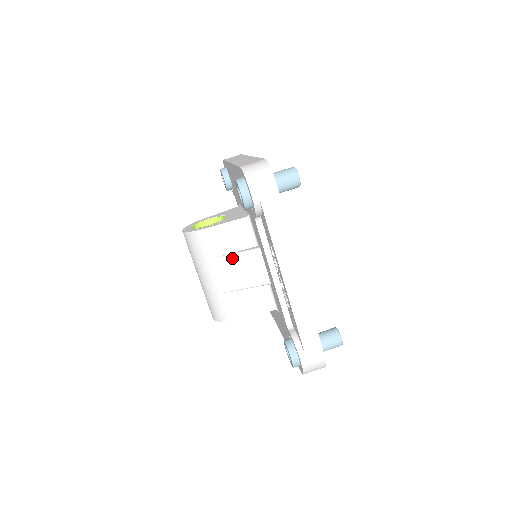
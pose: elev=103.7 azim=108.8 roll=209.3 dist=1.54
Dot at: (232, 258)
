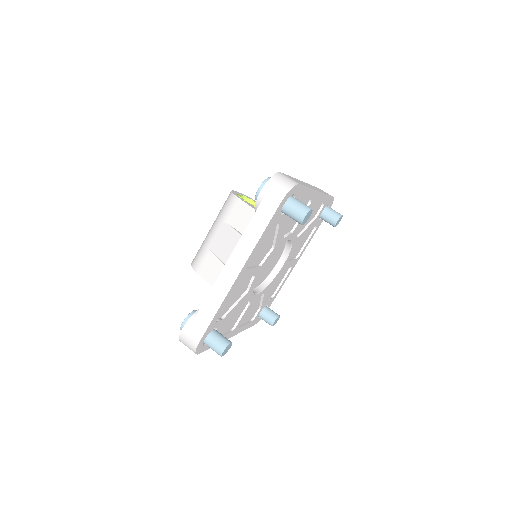
Dot at: (233, 233)
